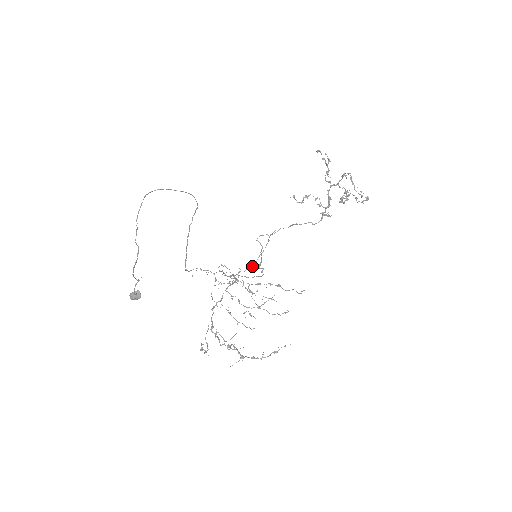
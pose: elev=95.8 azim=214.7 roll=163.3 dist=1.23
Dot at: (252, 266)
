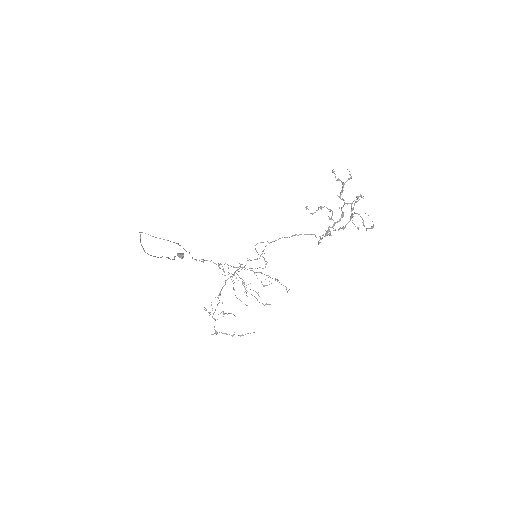
Dot at: occluded
